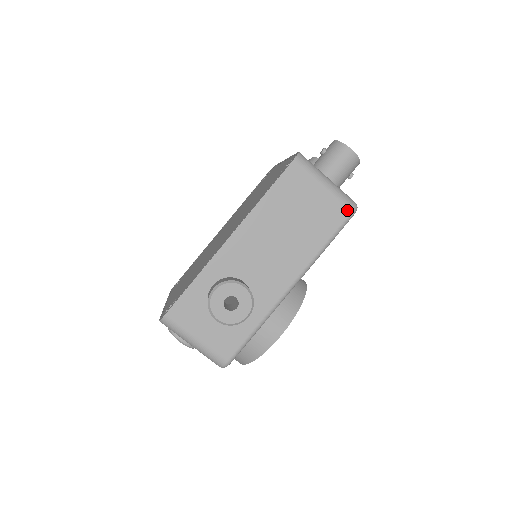
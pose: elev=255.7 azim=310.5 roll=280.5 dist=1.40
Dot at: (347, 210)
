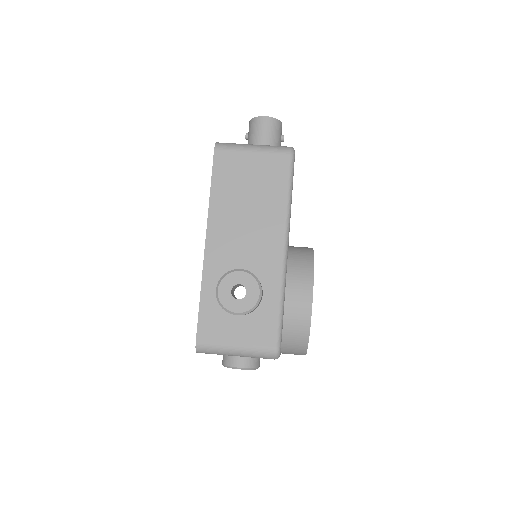
Dot at: (285, 156)
